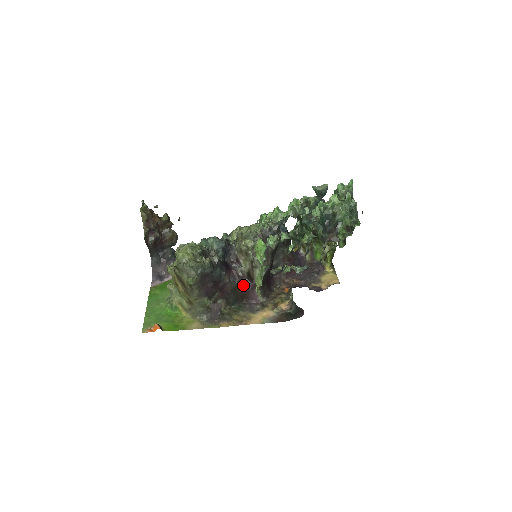
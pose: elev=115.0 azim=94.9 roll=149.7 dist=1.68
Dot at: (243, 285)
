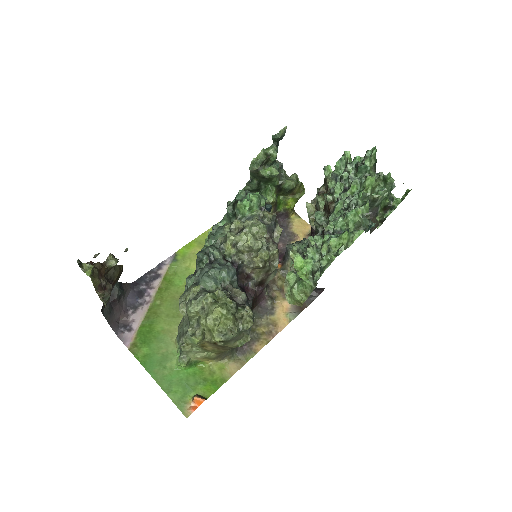
Dot at: (255, 295)
